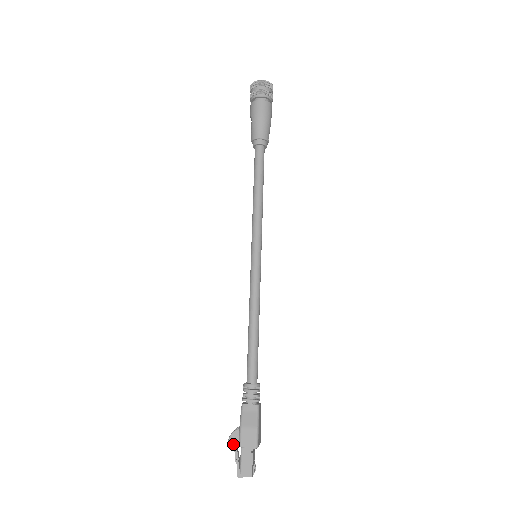
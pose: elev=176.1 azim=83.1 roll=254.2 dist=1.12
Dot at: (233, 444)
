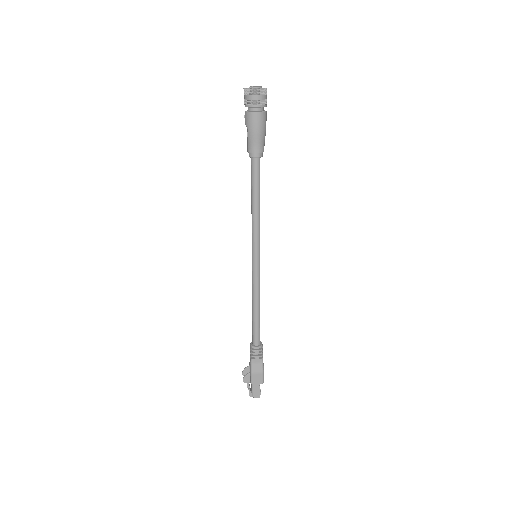
Dot at: (246, 382)
